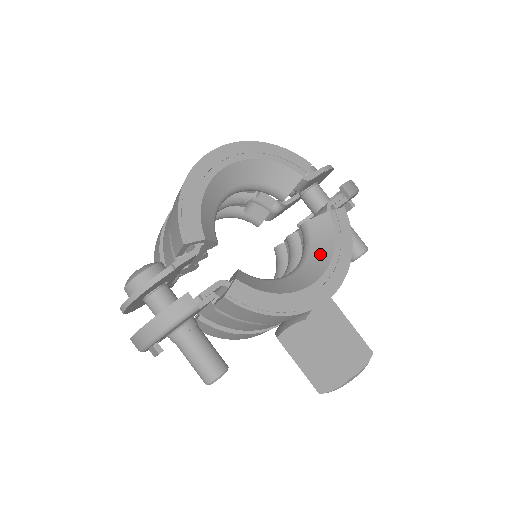
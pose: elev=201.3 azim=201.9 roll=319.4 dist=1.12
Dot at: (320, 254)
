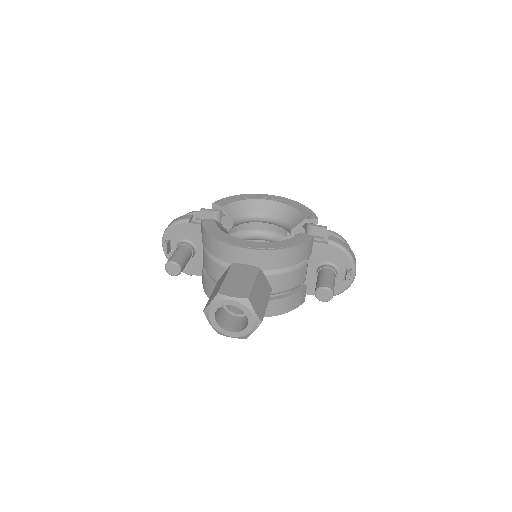
Dot at: occluded
